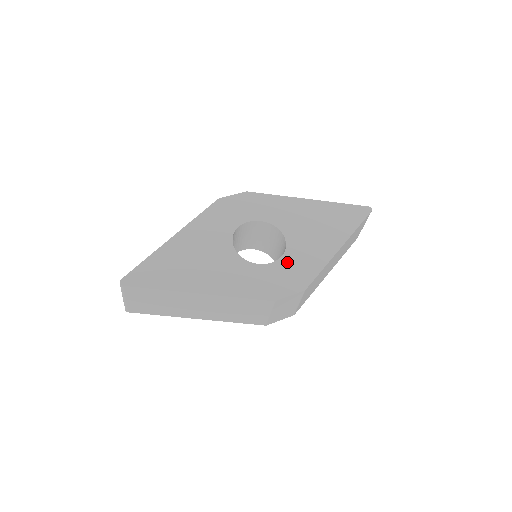
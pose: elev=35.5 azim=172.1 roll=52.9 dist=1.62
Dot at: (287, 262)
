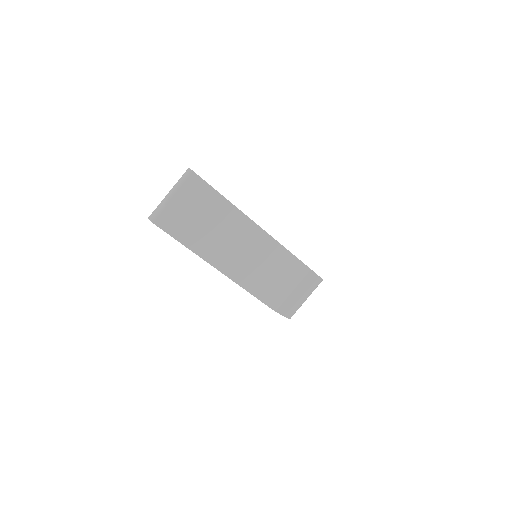
Dot at: occluded
